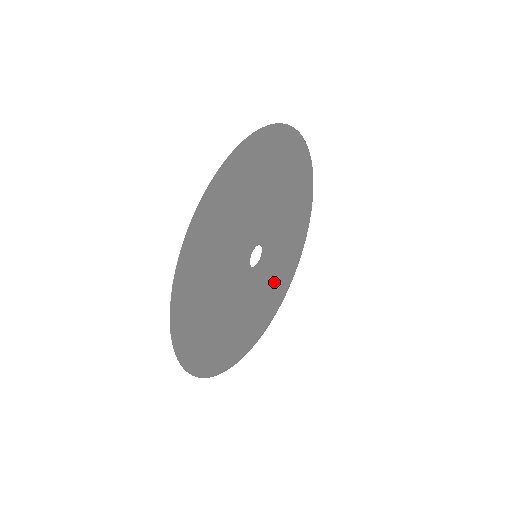
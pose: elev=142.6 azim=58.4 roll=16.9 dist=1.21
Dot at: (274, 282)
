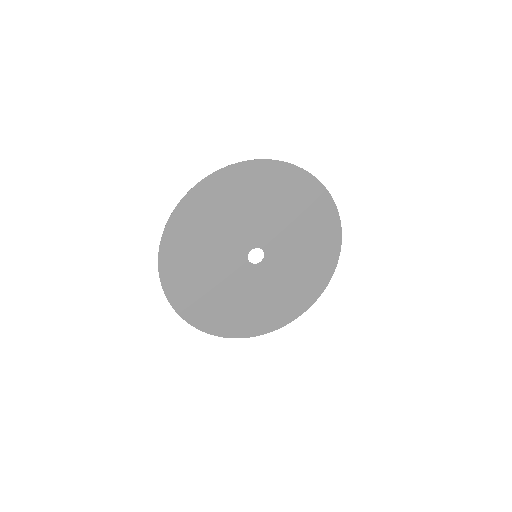
Dot at: (302, 269)
